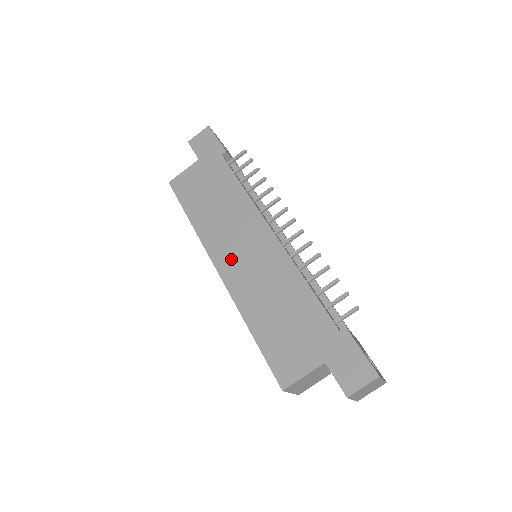
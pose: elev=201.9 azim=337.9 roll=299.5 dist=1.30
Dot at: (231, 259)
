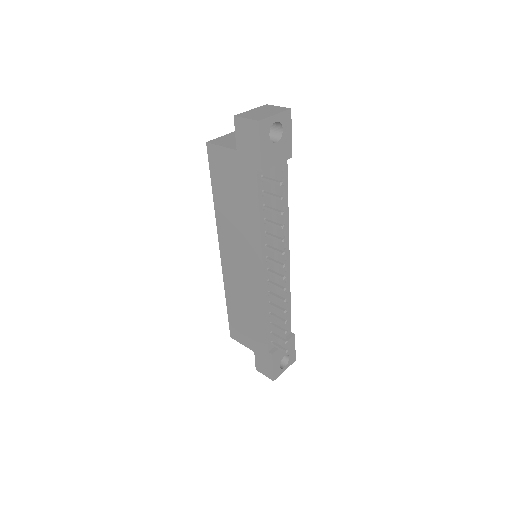
Dot at: (231, 258)
